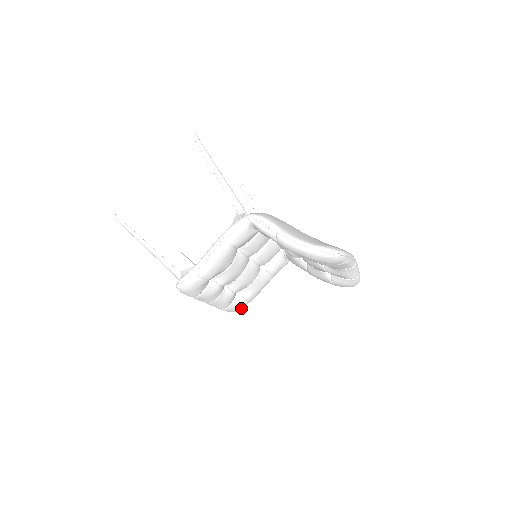
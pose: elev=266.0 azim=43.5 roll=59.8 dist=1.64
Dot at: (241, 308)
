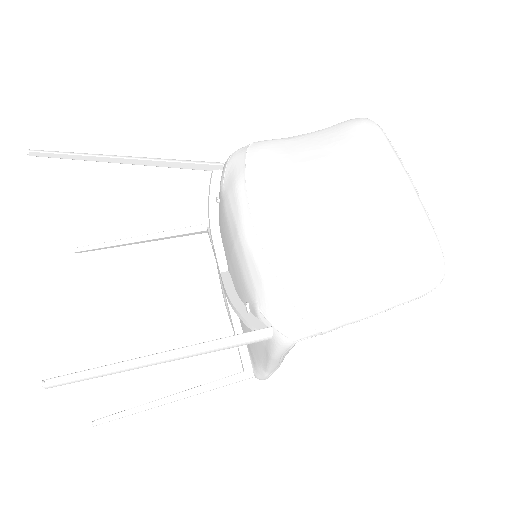
Dot at: occluded
